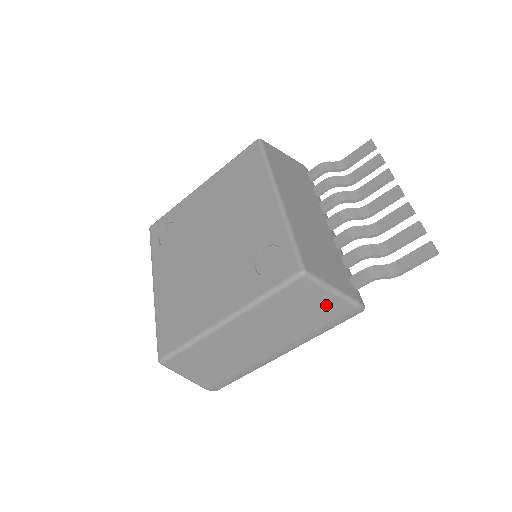
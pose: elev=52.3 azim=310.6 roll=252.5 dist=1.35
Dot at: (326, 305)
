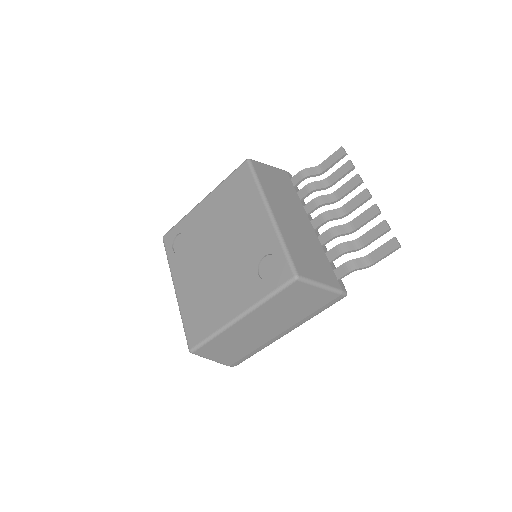
Dot at: (317, 296)
